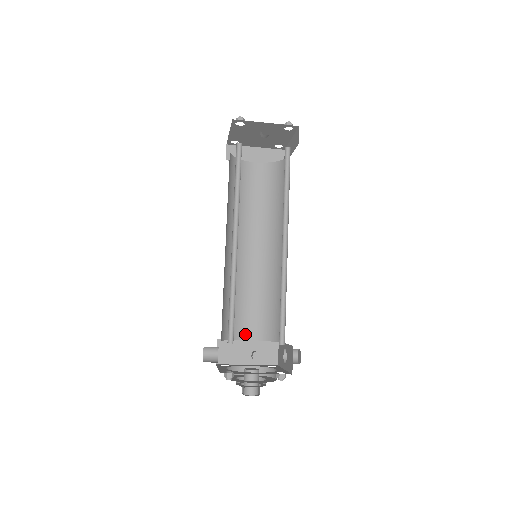
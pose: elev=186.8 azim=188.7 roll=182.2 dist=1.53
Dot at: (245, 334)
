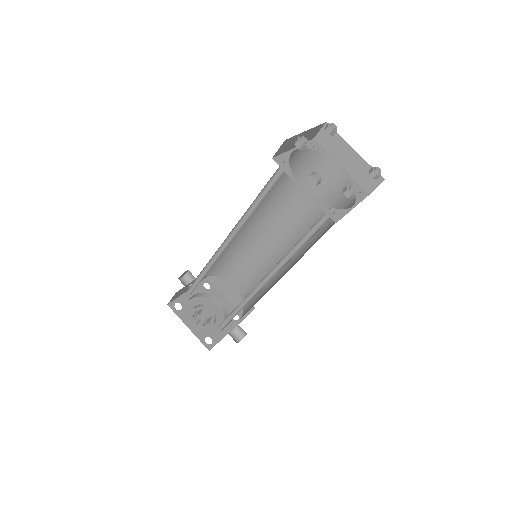
Dot at: (235, 282)
